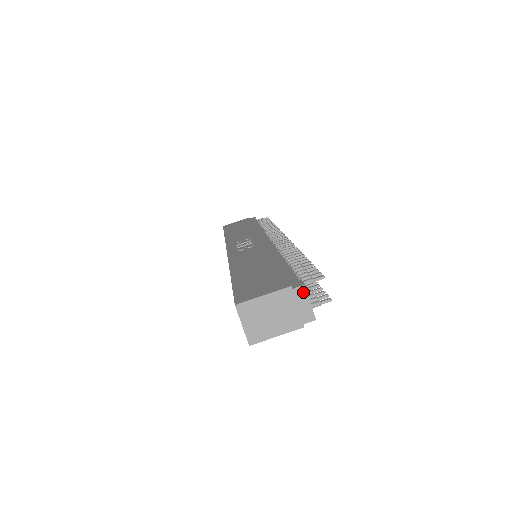
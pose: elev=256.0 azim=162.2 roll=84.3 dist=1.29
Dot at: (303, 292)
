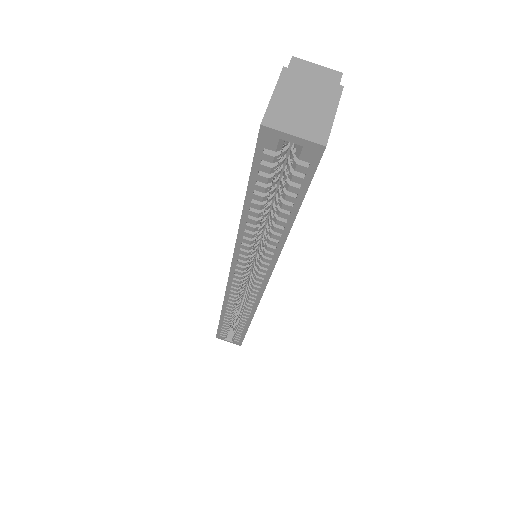
Dot at: (299, 63)
